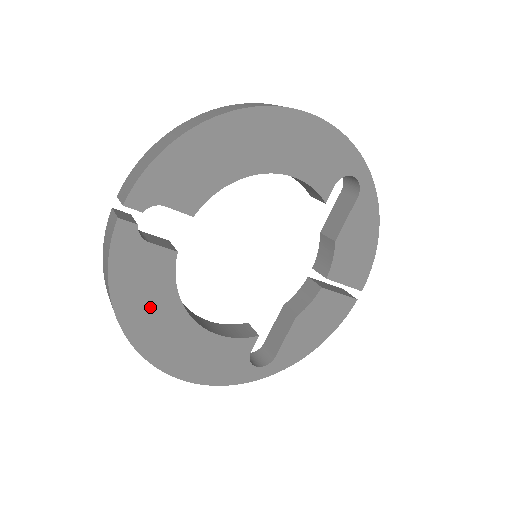
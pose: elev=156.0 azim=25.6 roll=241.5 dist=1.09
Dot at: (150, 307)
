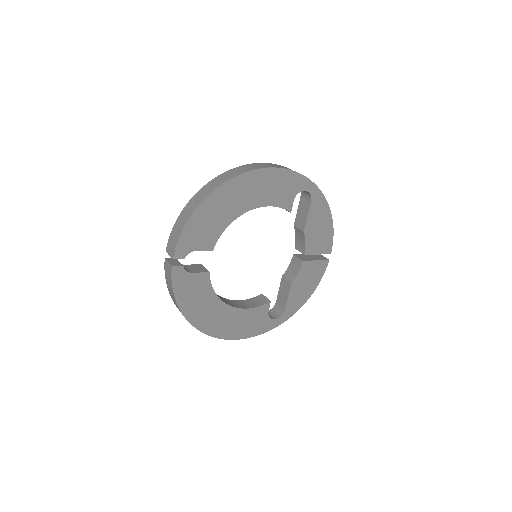
Dot at: (202, 306)
